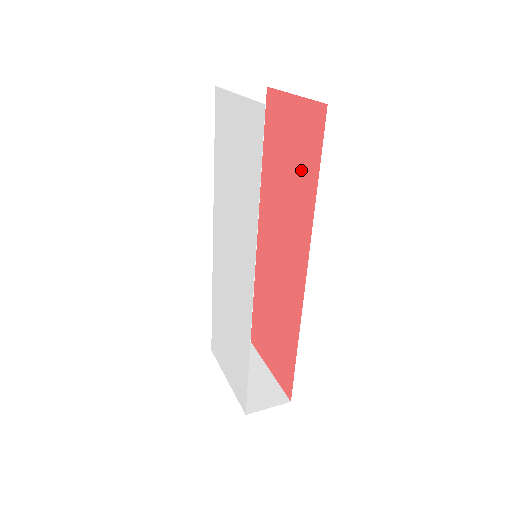
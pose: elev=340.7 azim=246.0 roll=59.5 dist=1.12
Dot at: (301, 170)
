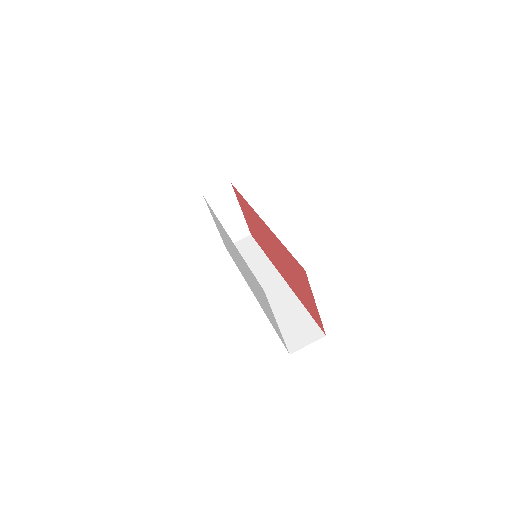
Dot at: (301, 295)
